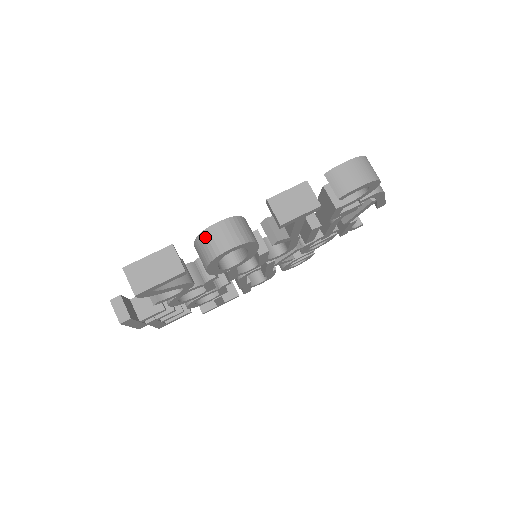
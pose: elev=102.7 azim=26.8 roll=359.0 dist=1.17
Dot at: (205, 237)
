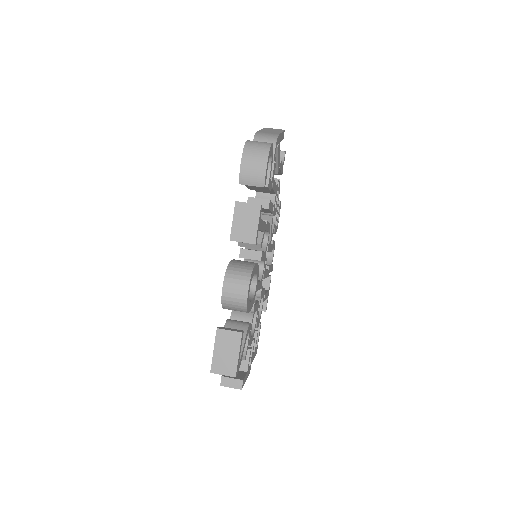
Dot at: (227, 302)
